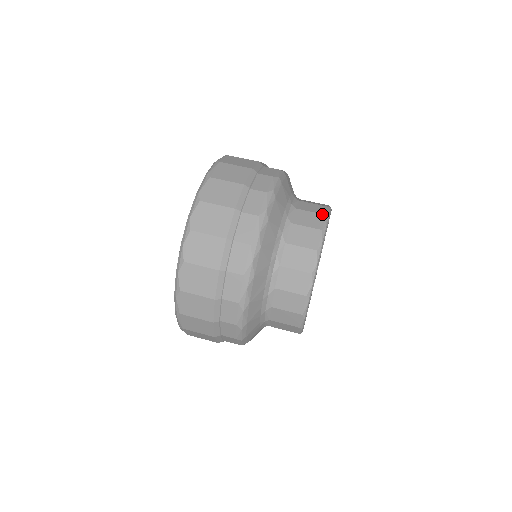
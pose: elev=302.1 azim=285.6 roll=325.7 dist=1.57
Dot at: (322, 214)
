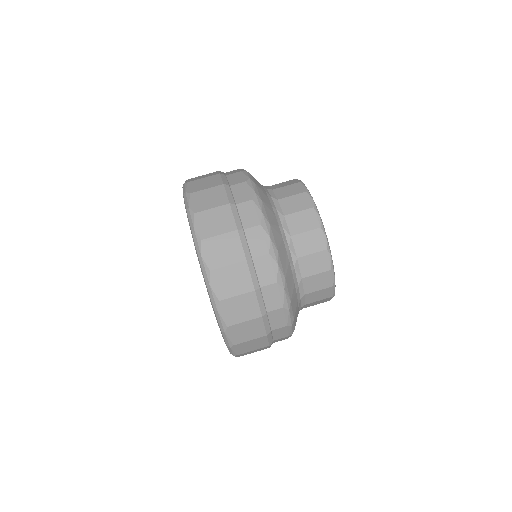
Dot at: (297, 183)
